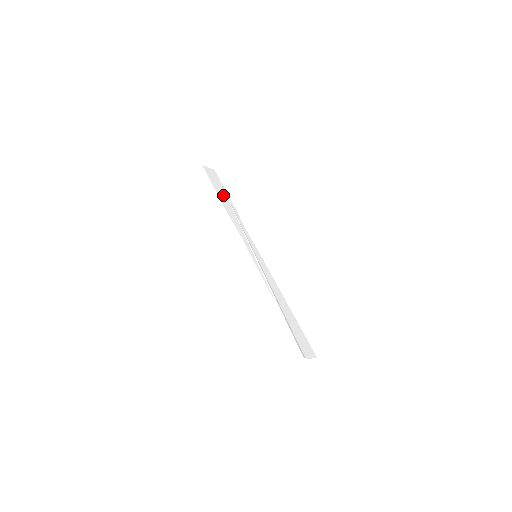
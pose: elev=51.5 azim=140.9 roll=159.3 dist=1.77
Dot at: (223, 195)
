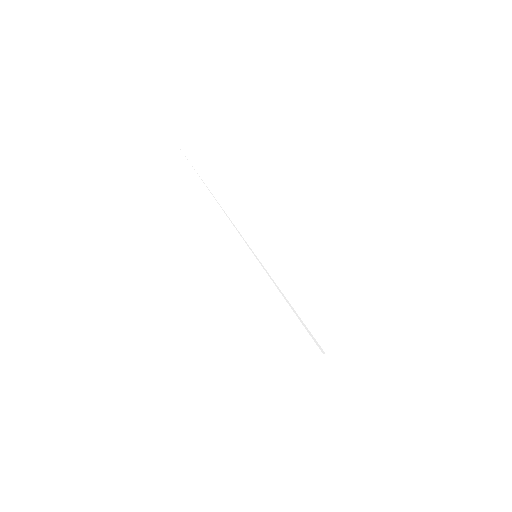
Dot at: (199, 185)
